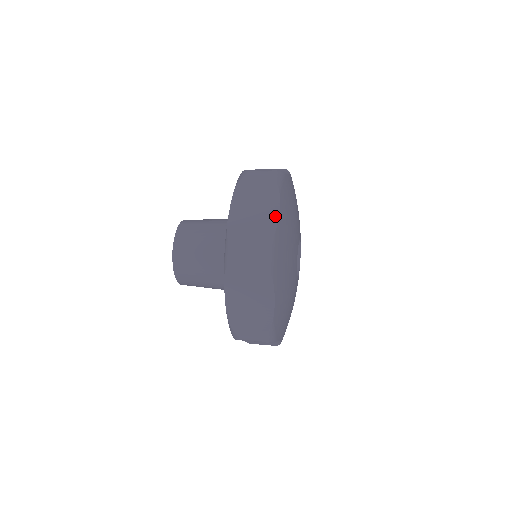
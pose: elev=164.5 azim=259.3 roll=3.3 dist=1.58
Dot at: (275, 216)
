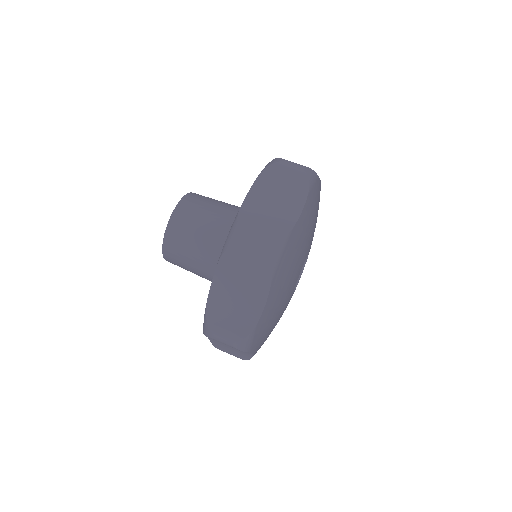
Dot at: (261, 304)
